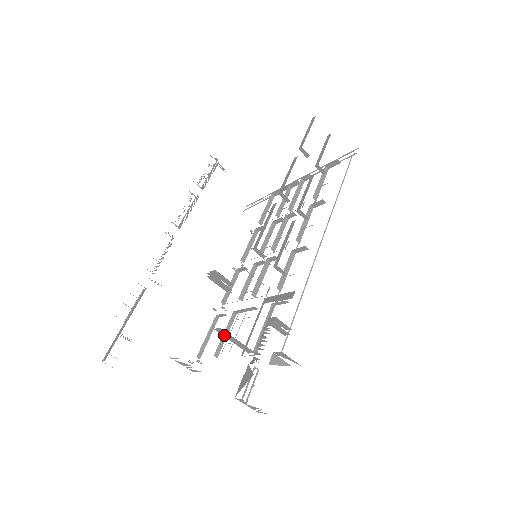
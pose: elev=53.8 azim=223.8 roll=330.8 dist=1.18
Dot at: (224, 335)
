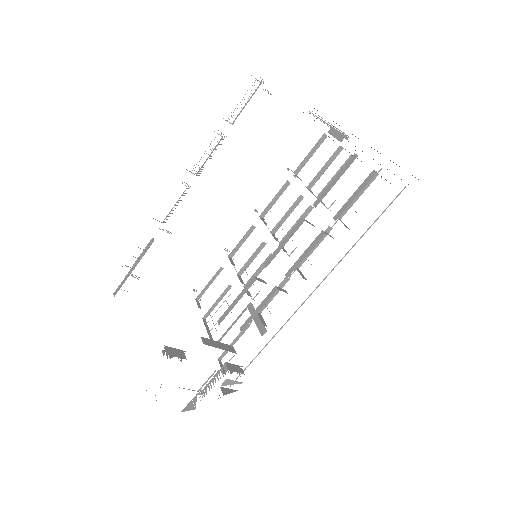
Dot at: occluded
